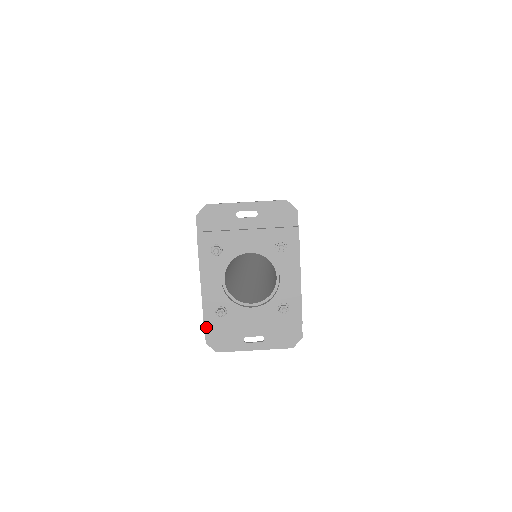
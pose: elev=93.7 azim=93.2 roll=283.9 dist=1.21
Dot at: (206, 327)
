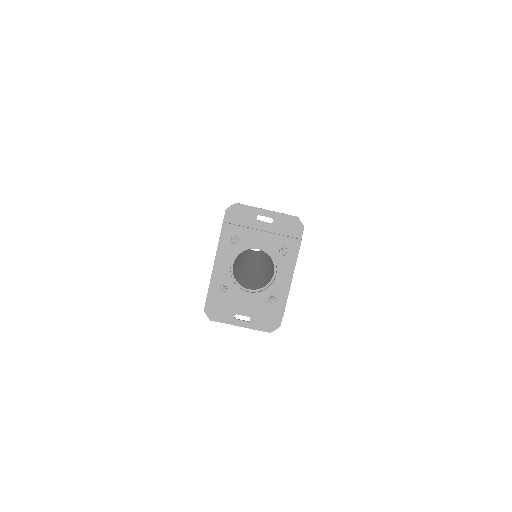
Dot at: (208, 298)
